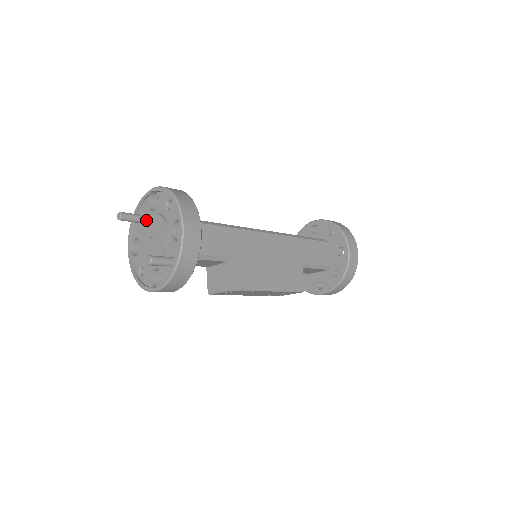
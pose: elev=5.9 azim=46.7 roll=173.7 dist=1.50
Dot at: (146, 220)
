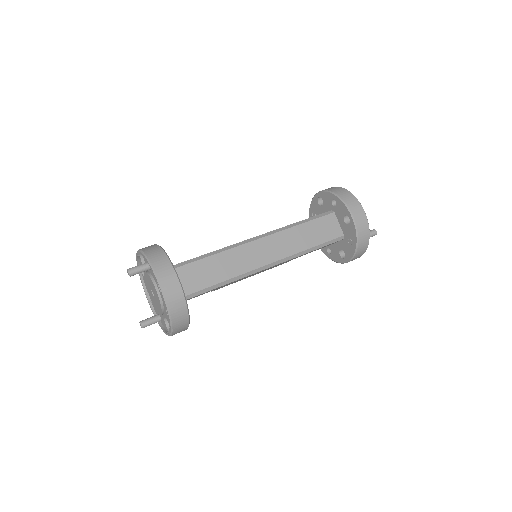
Dot at: (152, 282)
